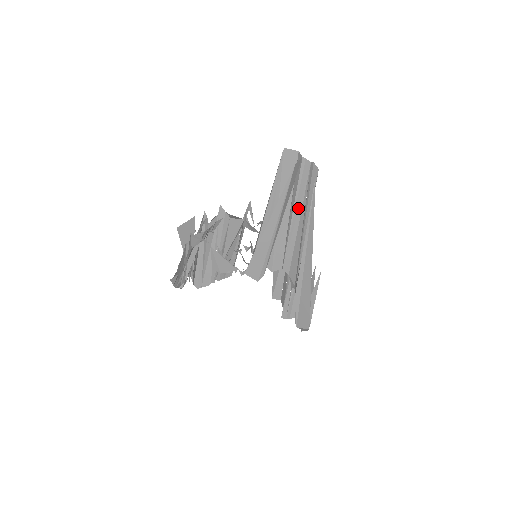
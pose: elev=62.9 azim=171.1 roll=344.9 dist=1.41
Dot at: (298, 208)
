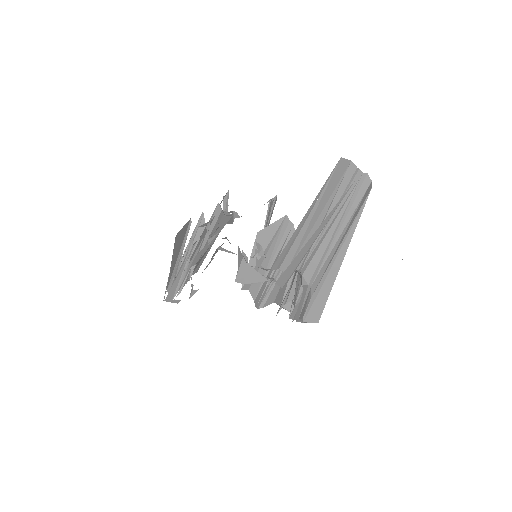
Dot at: (336, 215)
